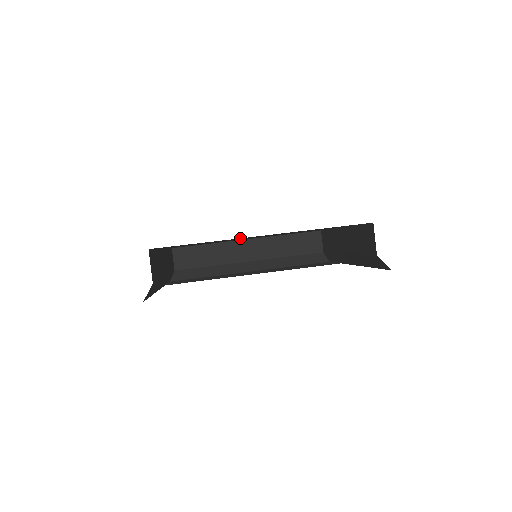
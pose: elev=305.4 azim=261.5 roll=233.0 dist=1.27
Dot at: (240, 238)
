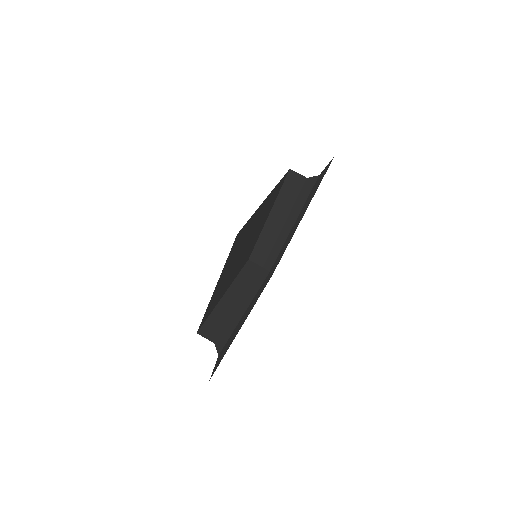
Dot at: (258, 212)
